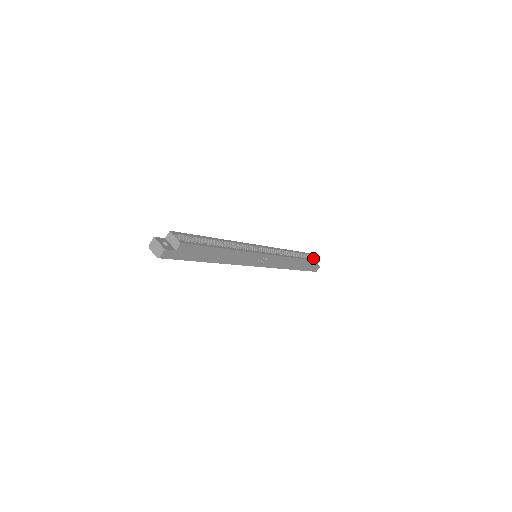
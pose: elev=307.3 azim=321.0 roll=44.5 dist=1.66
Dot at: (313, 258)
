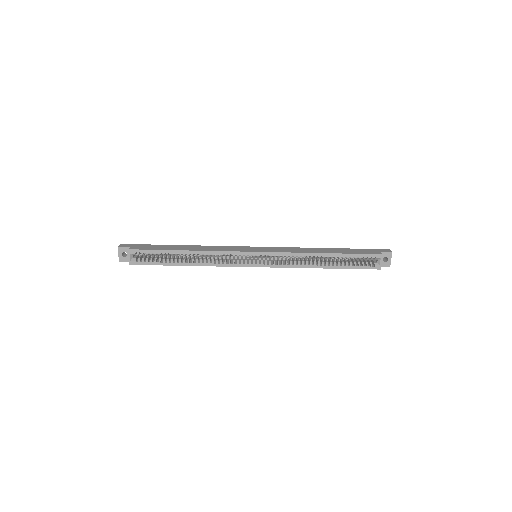
Dot at: (378, 261)
